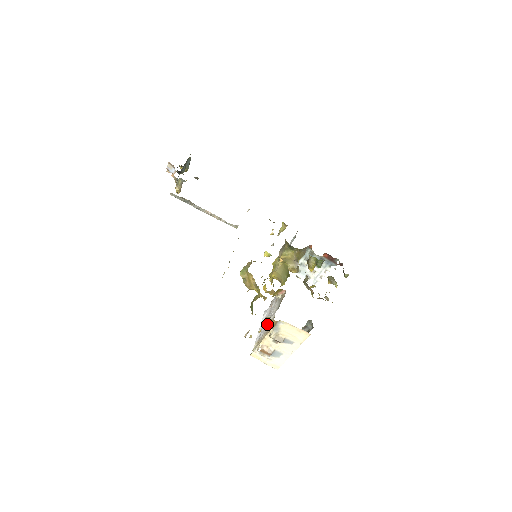
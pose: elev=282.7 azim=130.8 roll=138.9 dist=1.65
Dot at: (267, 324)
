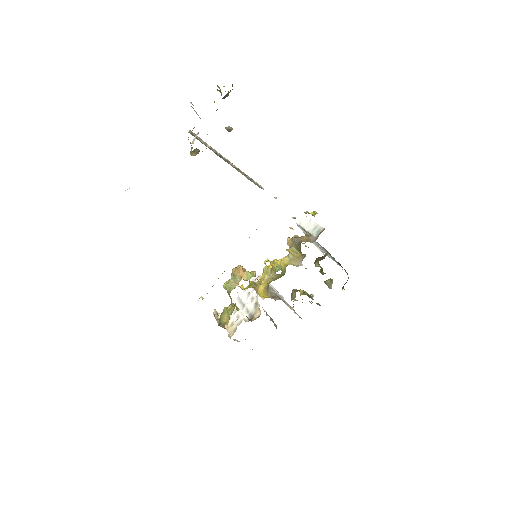
Dot at: (236, 313)
